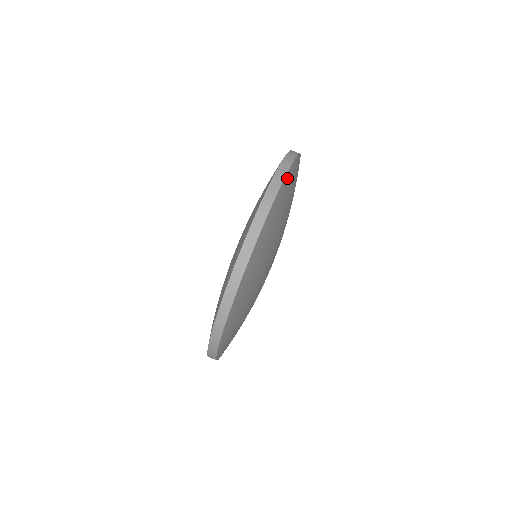
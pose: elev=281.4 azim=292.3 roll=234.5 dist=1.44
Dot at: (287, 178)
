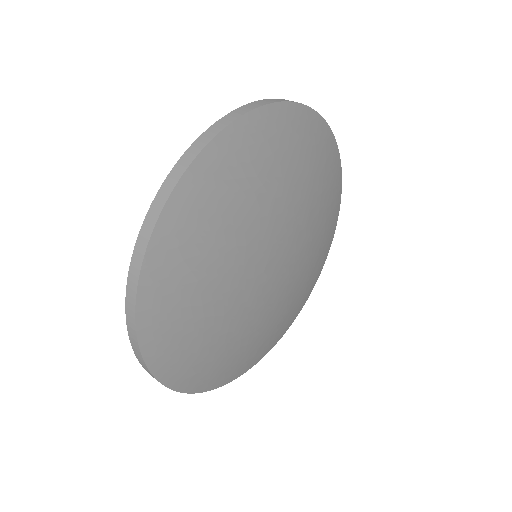
Dot at: (277, 112)
